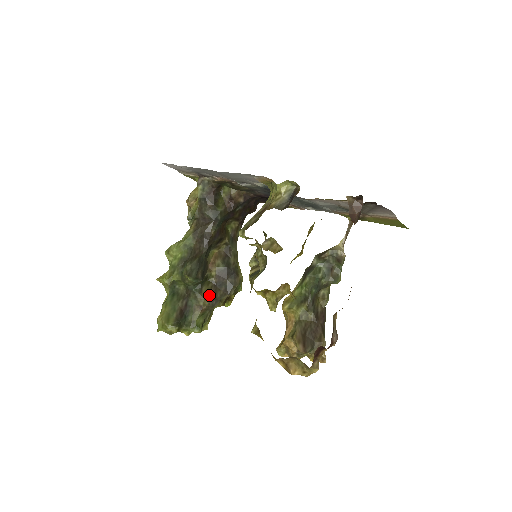
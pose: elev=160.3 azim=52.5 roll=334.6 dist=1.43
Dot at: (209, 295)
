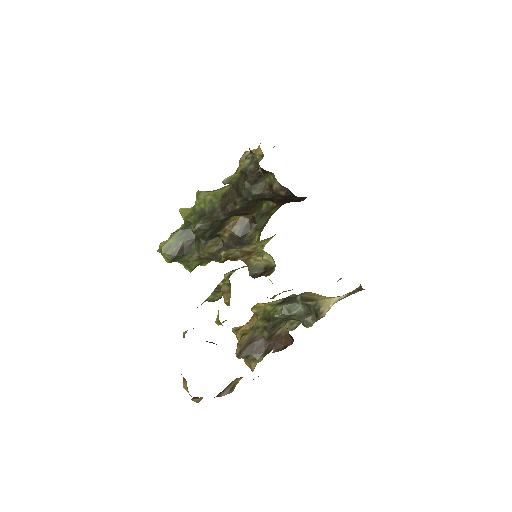
Dot at: (212, 250)
